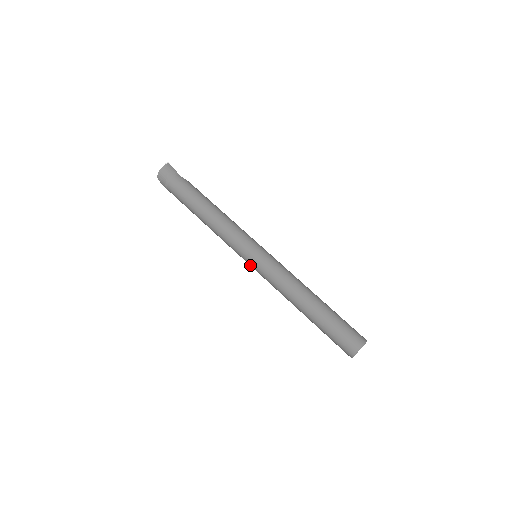
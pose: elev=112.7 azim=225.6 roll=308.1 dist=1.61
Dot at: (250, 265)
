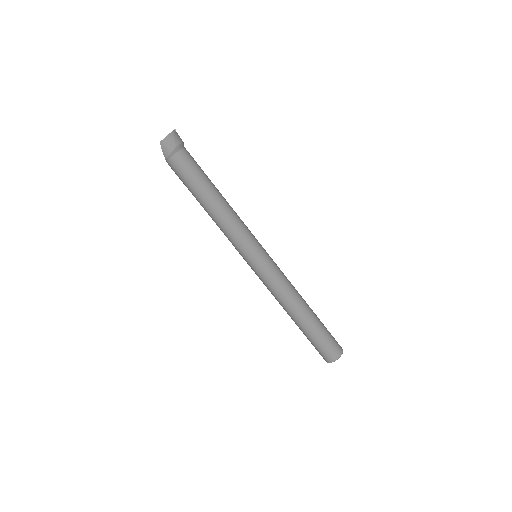
Dot at: (251, 264)
